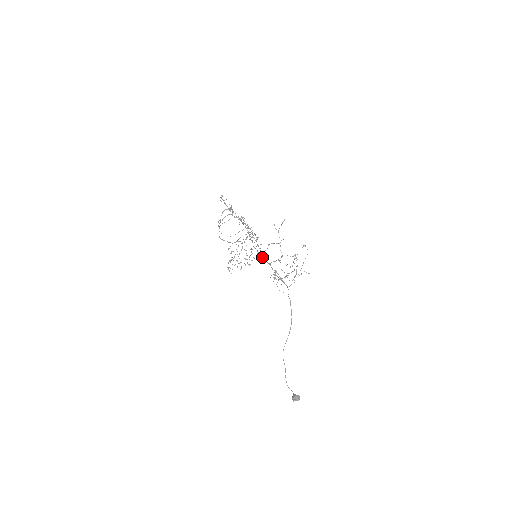
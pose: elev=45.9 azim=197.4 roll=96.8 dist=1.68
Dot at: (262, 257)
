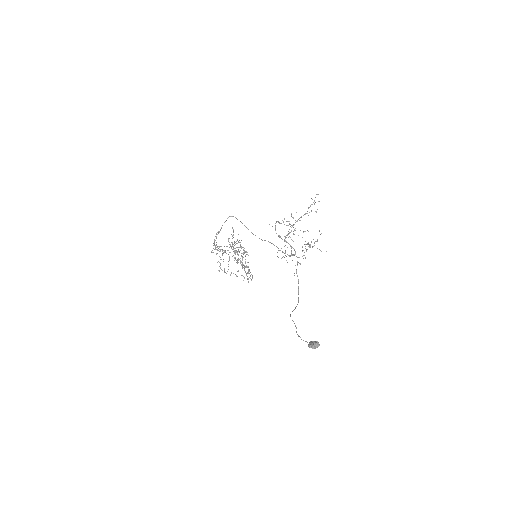
Dot at: (268, 241)
